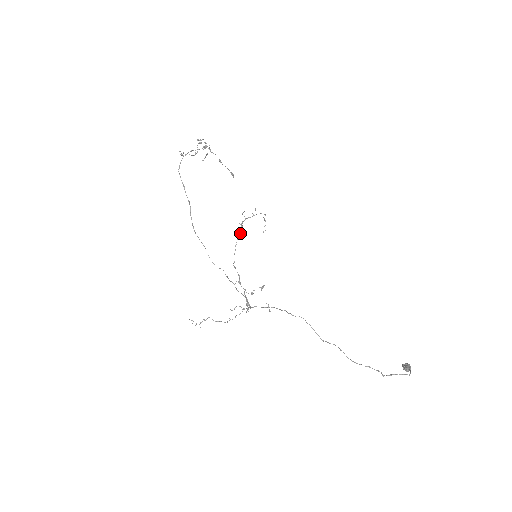
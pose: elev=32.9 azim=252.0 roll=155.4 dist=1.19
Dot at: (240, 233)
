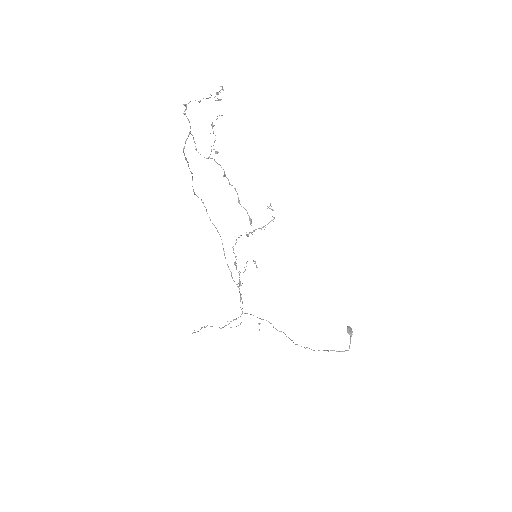
Dot at: occluded
